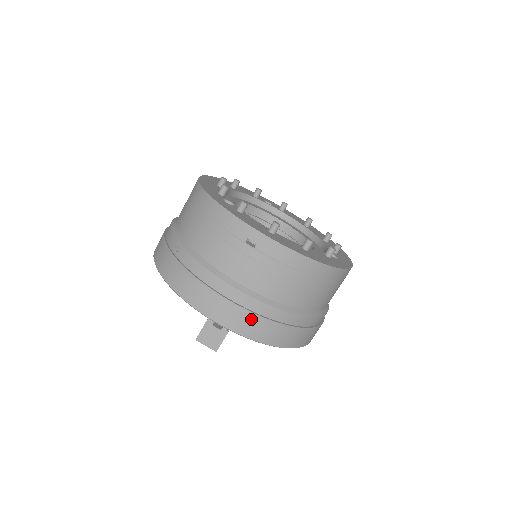
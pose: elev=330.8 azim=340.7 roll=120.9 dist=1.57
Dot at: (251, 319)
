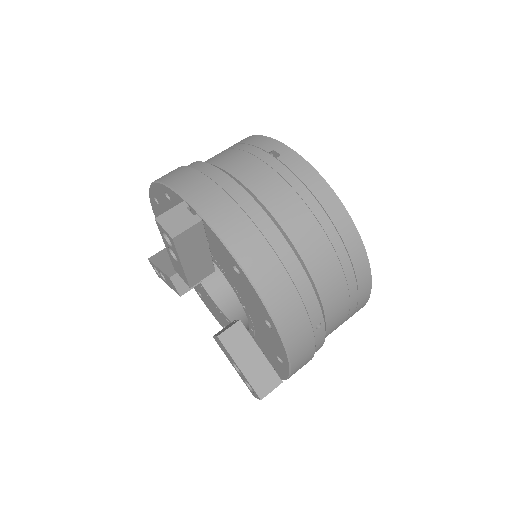
Dot at: (238, 217)
